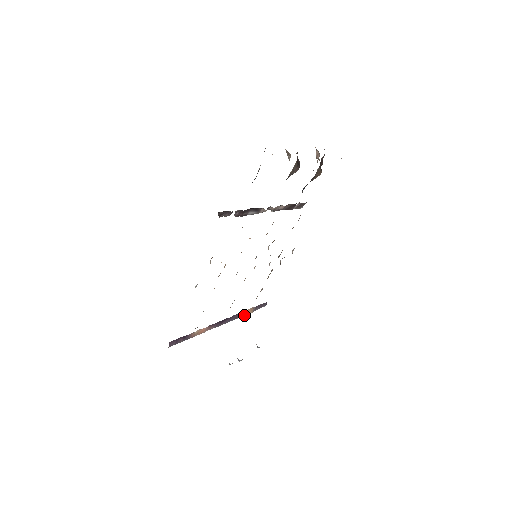
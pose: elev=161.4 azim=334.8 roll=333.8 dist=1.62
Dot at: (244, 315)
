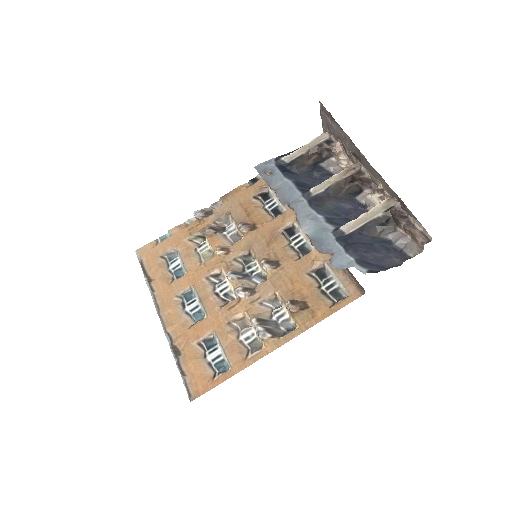
Dot at: occluded
